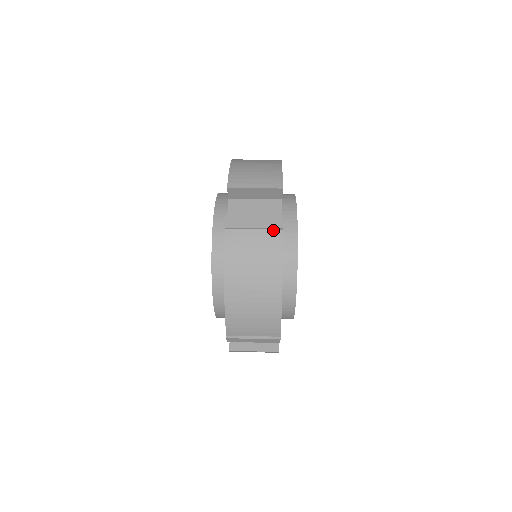
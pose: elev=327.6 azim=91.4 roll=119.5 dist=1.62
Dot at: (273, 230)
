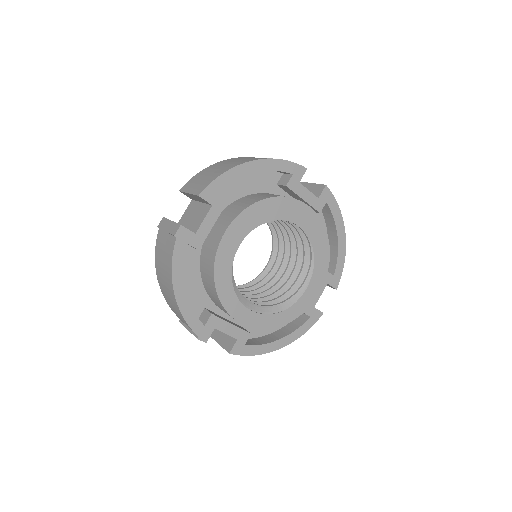
Dot at: (173, 236)
